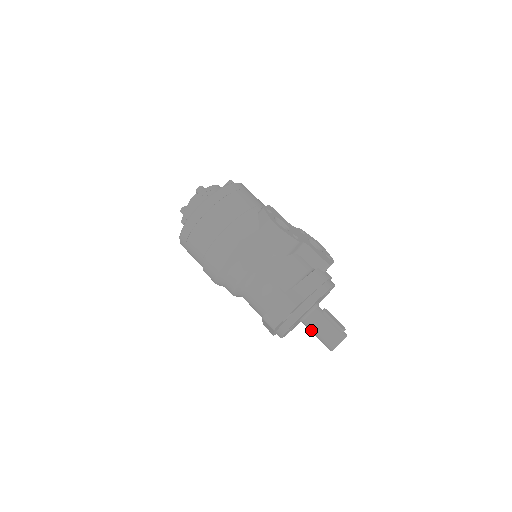
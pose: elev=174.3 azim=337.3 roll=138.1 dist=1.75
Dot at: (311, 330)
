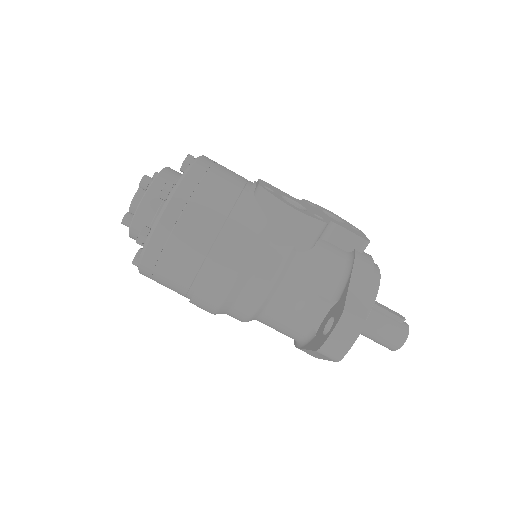
Dot at: (362, 333)
